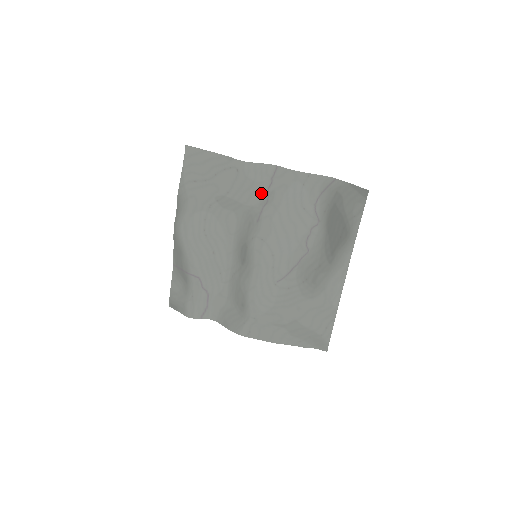
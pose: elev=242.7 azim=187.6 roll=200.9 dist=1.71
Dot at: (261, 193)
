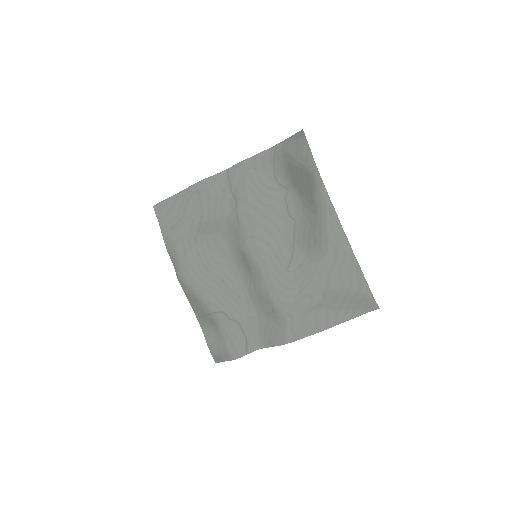
Dot at: (228, 200)
